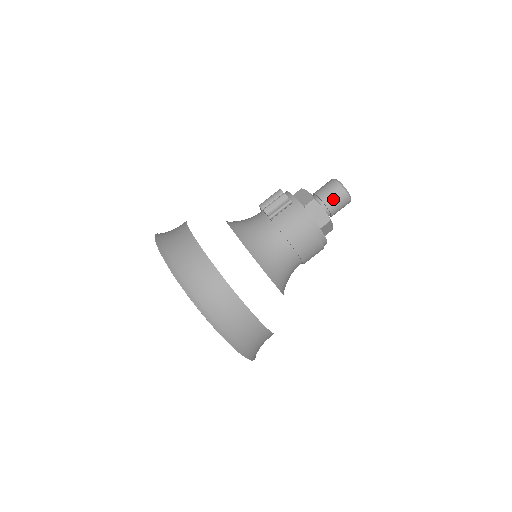
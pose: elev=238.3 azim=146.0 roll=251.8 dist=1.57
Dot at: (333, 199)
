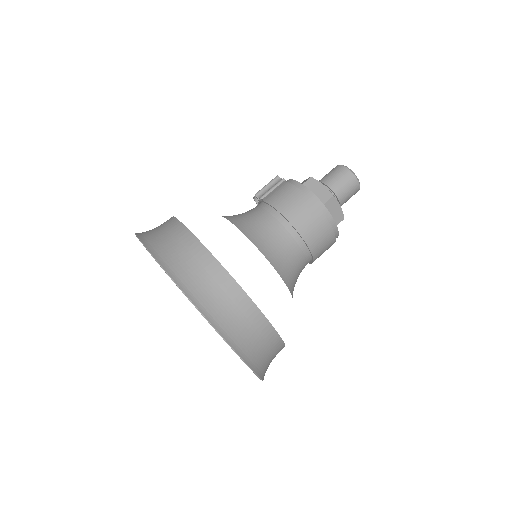
Dot at: (335, 179)
